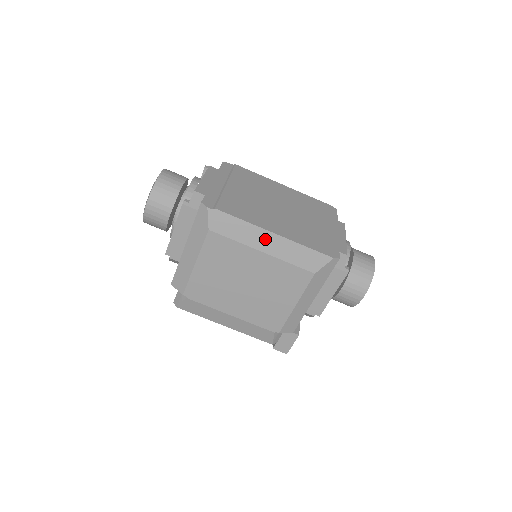
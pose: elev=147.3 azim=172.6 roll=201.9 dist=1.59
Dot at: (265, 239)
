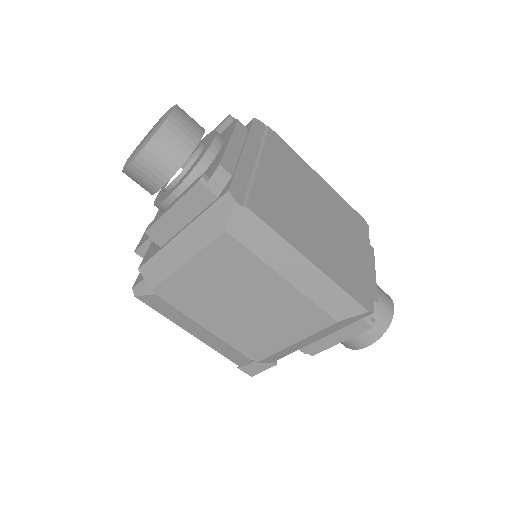
Dot at: (296, 265)
